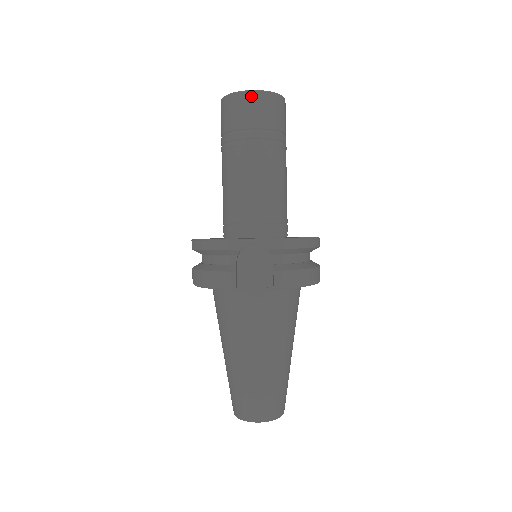
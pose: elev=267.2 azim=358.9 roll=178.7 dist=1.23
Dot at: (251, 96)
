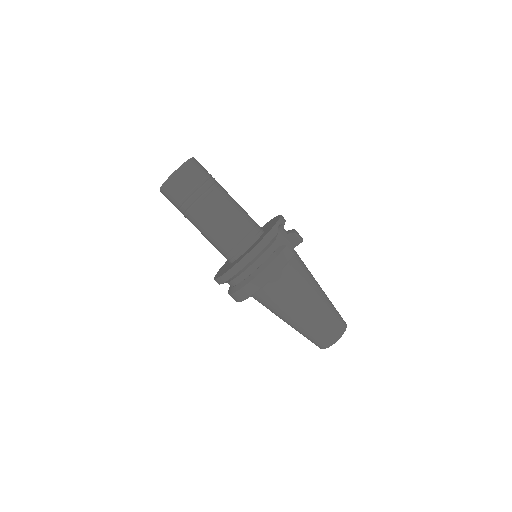
Dot at: (192, 162)
